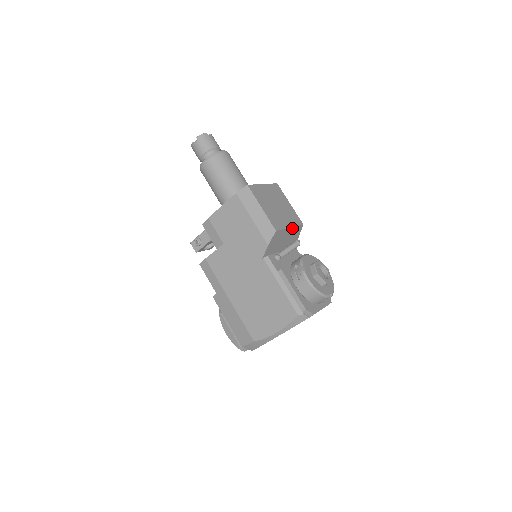
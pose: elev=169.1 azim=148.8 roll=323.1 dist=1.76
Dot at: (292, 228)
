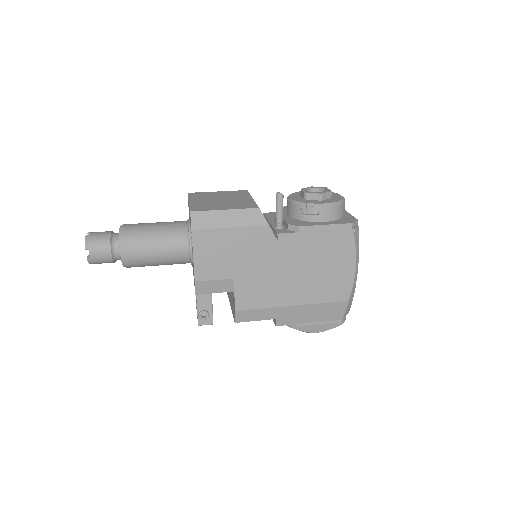
Dot at: occluded
